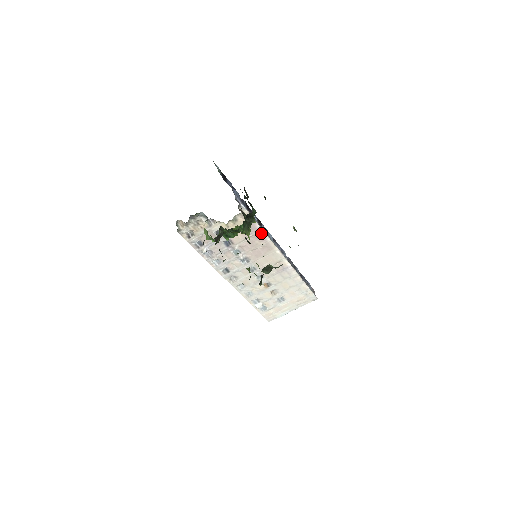
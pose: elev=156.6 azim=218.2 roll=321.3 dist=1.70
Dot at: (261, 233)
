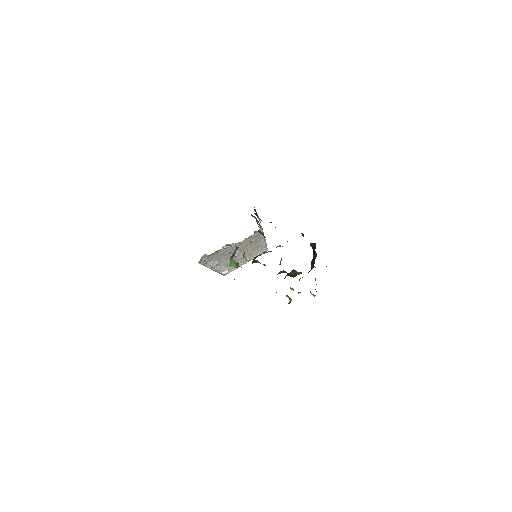
Dot at: (261, 236)
